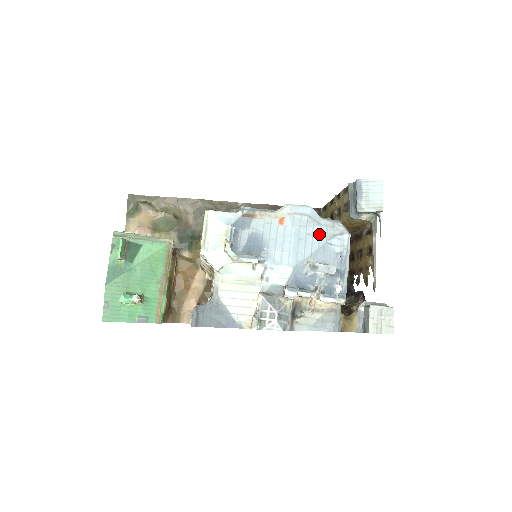
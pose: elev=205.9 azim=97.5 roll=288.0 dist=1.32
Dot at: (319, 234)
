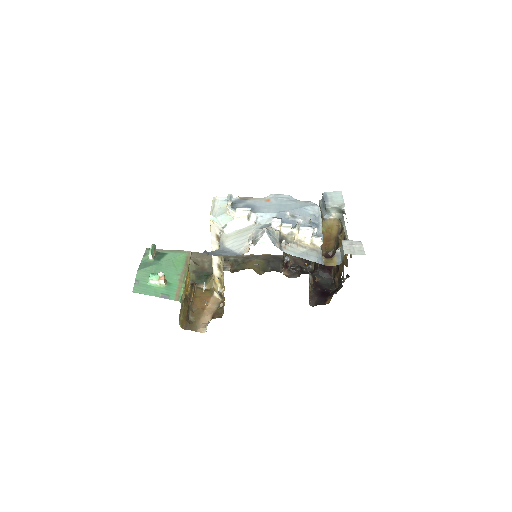
Dot at: (296, 205)
